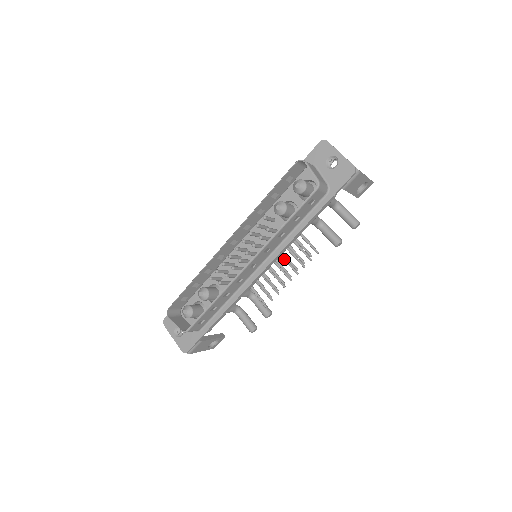
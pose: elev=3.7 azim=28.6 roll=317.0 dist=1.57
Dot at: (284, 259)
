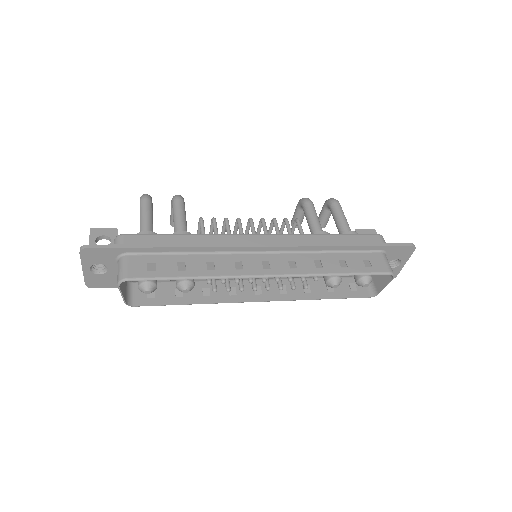
Dot at: occluded
